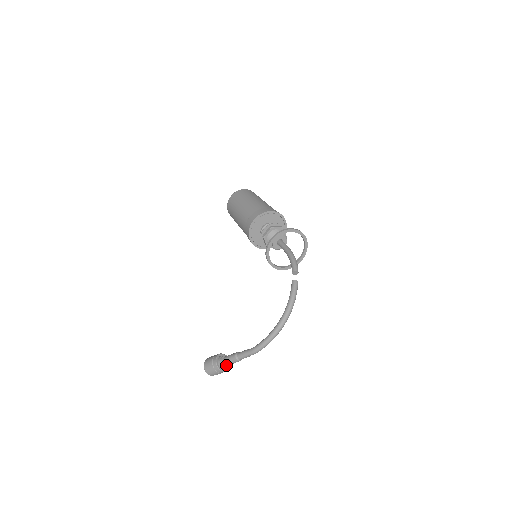
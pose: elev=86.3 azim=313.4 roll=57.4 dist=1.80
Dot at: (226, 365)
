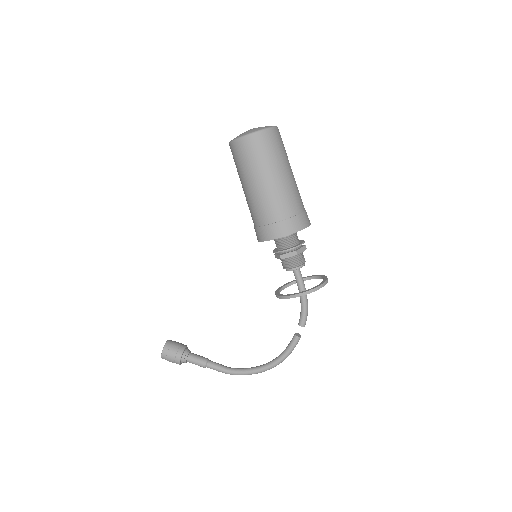
Dot at: (188, 361)
